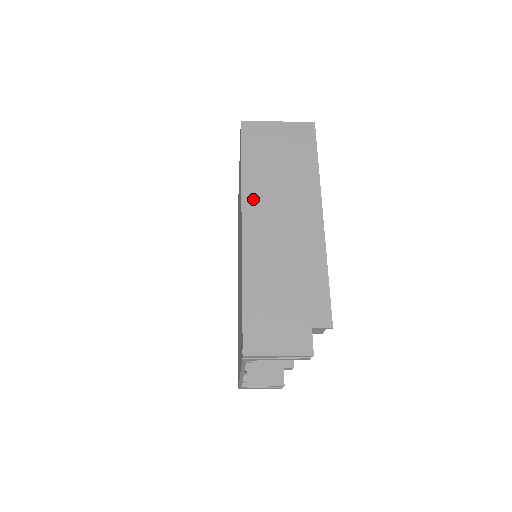
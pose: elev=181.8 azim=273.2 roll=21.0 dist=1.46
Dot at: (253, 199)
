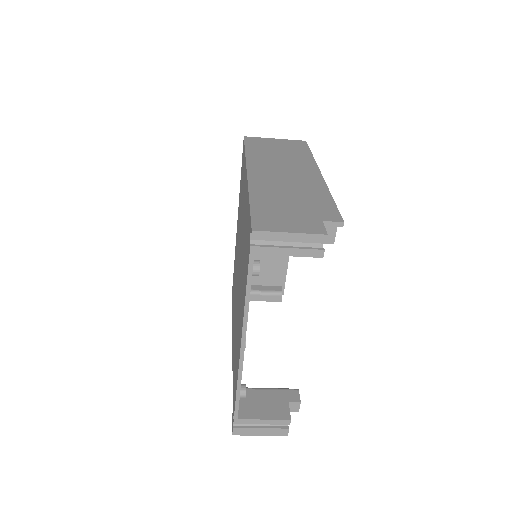
Dot at: (257, 163)
